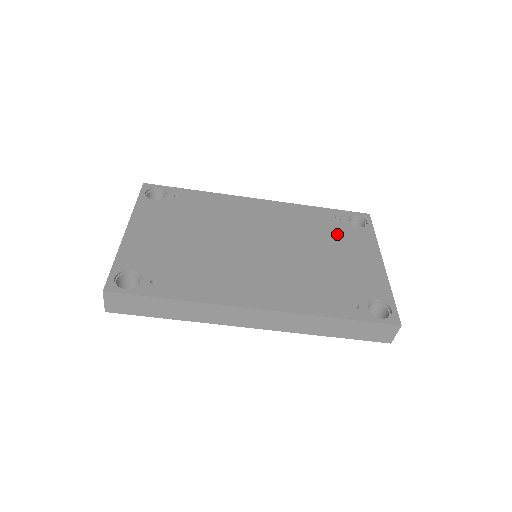
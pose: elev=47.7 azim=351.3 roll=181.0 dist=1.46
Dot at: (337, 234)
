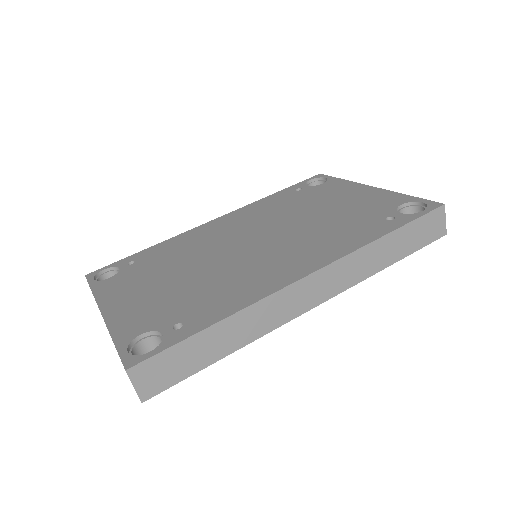
Dot at: (311, 196)
